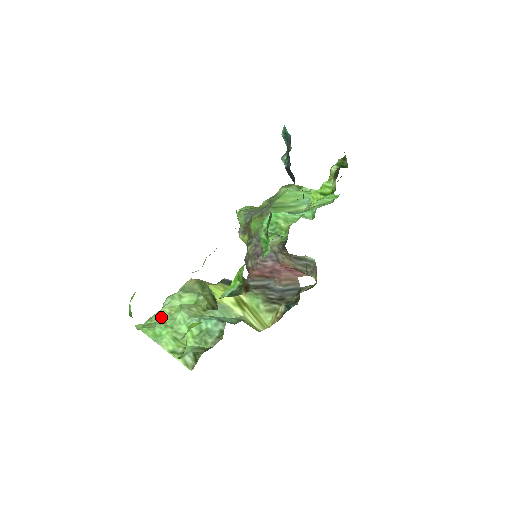
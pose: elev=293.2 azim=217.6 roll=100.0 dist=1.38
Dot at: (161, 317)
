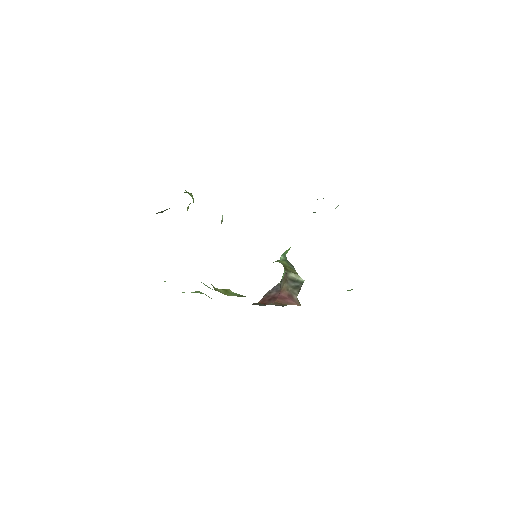
Dot at: occluded
